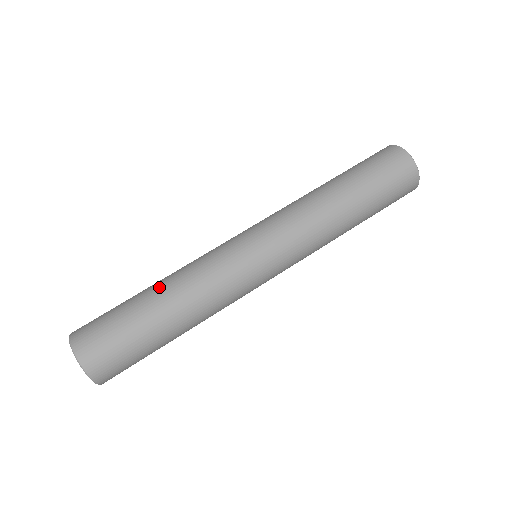
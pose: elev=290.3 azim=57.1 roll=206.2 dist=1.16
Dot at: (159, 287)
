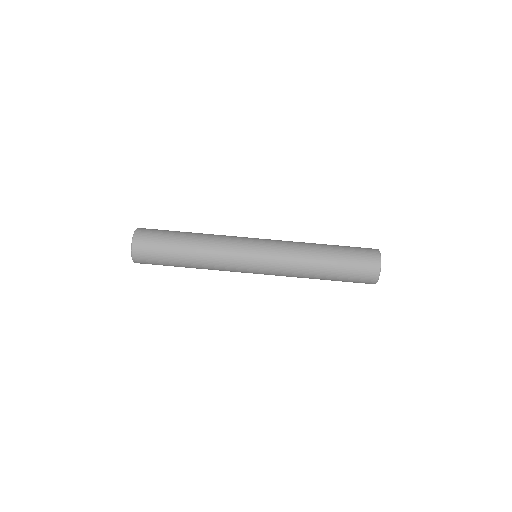
Dot at: (194, 235)
